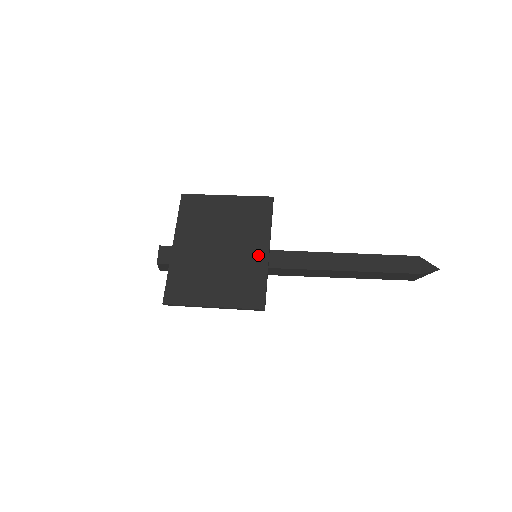
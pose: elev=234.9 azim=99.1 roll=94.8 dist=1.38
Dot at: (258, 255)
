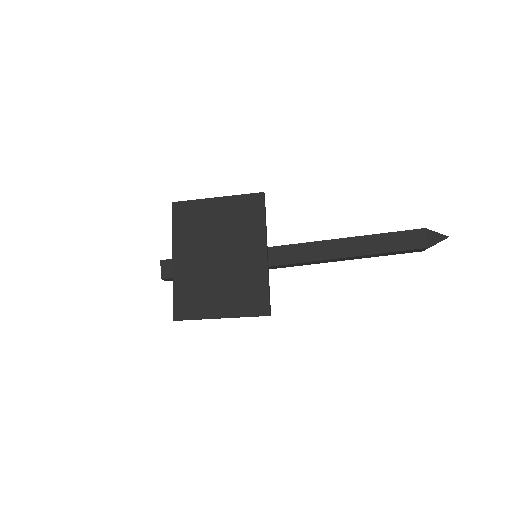
Dot at: (256, 259)
